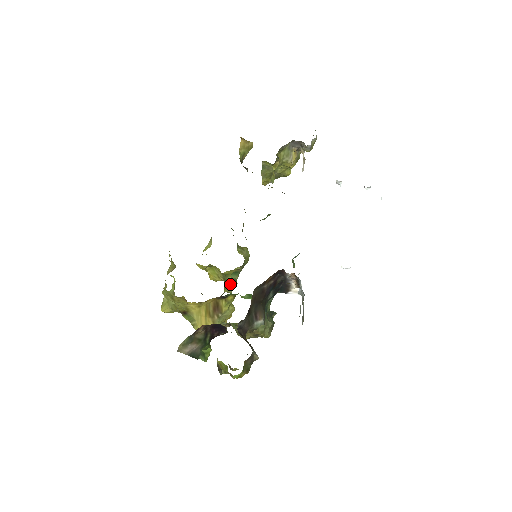
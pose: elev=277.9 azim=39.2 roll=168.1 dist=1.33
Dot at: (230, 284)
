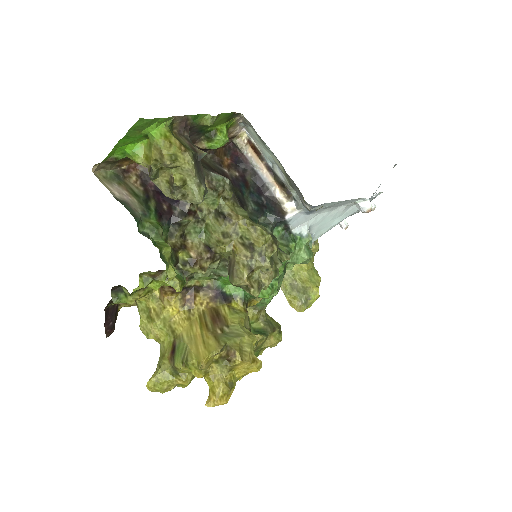
Dot at: occluded
